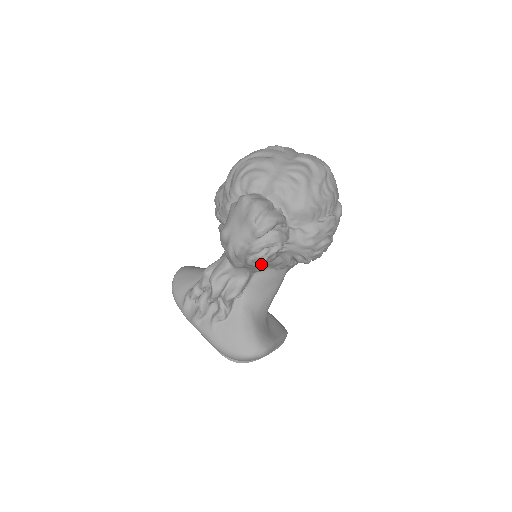
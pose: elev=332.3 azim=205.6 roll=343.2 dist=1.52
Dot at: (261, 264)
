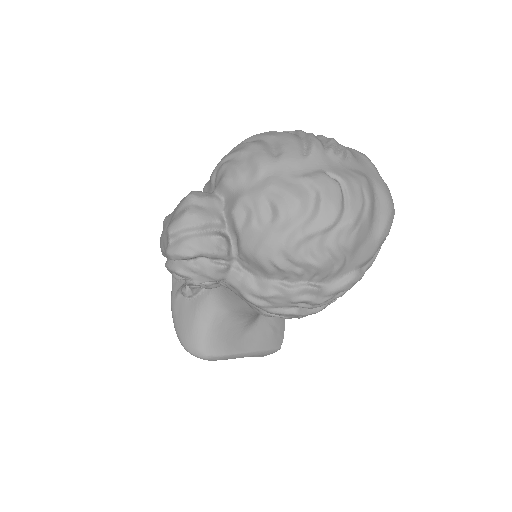
Dot at: occluded
